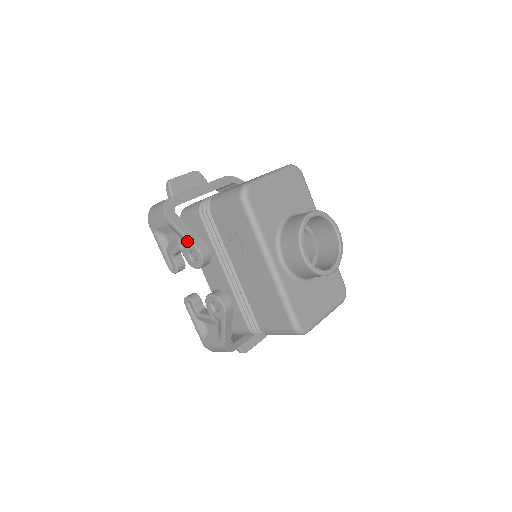
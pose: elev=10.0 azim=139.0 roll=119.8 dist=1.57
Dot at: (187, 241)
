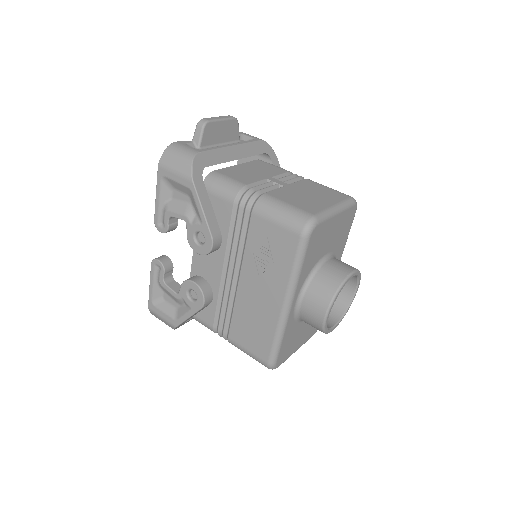
Dot at: (203, 222)
